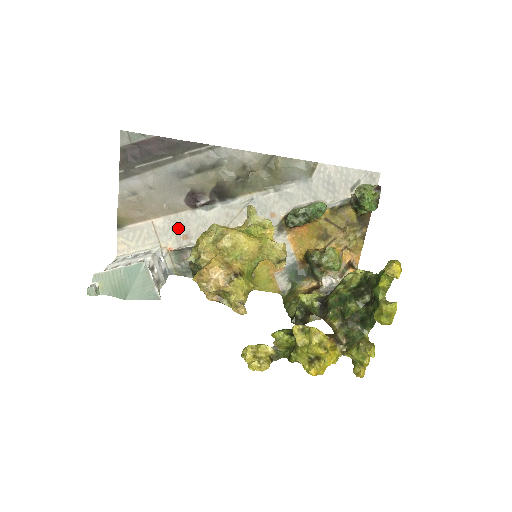
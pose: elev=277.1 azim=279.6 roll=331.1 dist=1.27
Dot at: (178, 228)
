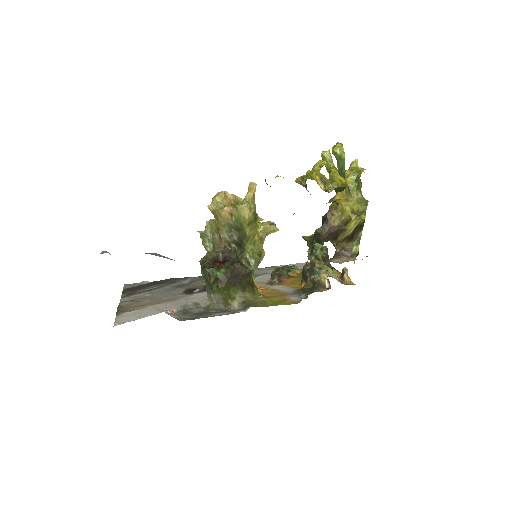
Dot at: (180, 303)
